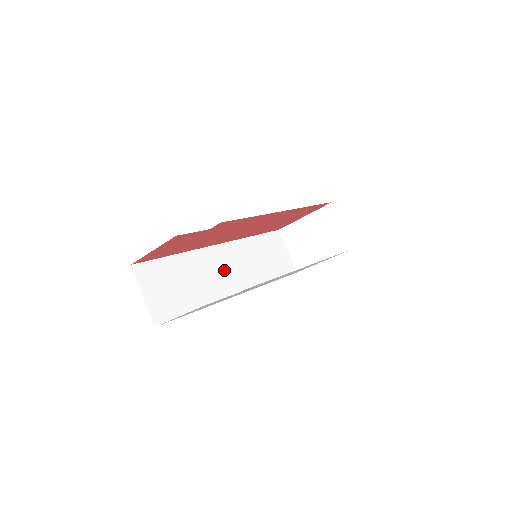
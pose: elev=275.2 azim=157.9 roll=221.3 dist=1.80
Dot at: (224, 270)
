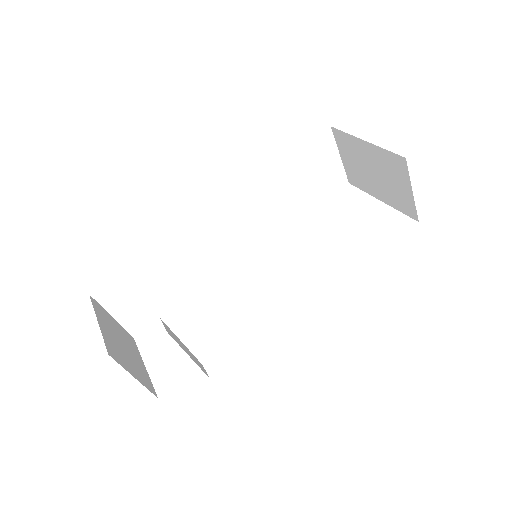
Dot at: (224, 237)
